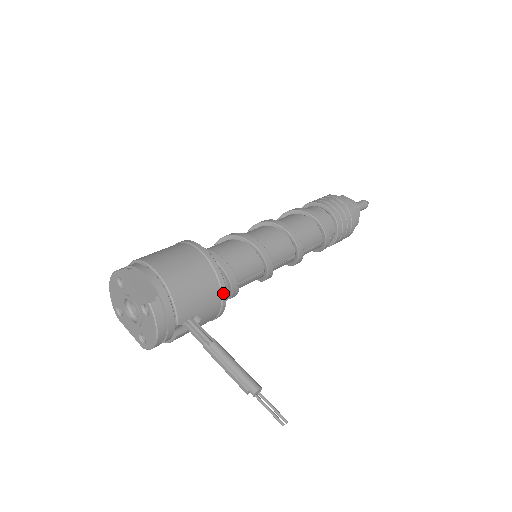
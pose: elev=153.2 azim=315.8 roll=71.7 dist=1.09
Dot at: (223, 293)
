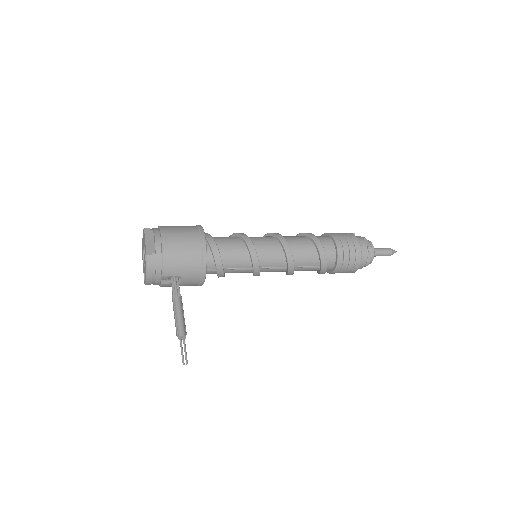
Dot at: (203, 269)
